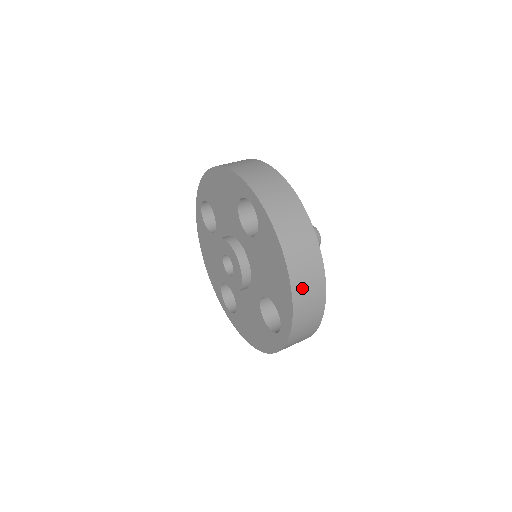
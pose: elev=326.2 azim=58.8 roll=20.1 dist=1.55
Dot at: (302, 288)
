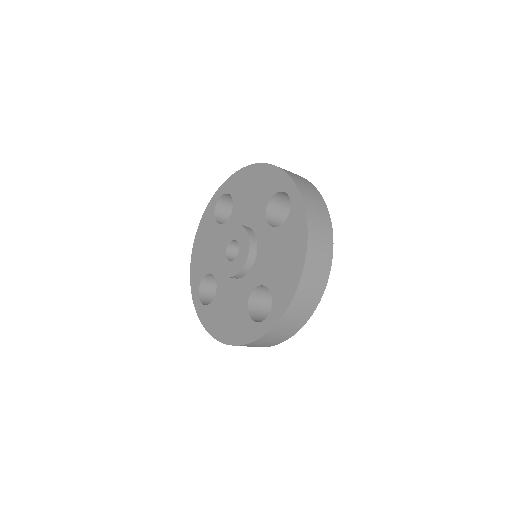
Dot at: (309, 281)
